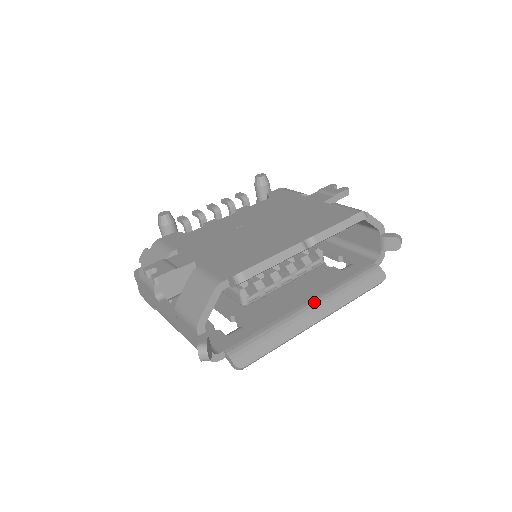
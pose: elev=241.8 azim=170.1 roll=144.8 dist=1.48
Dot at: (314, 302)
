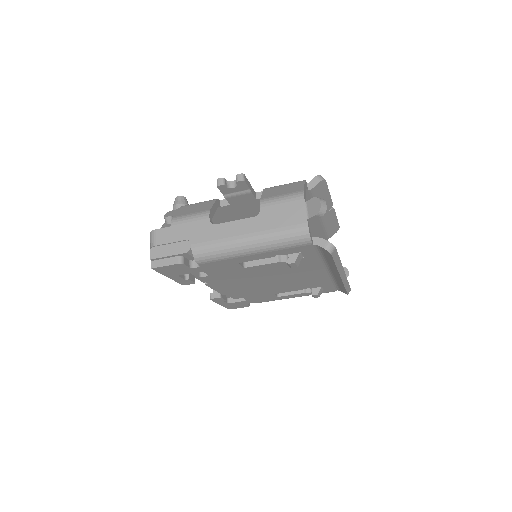
Dot at: occluded
